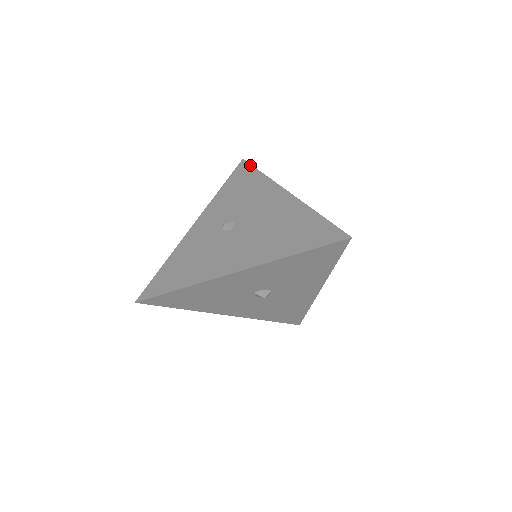
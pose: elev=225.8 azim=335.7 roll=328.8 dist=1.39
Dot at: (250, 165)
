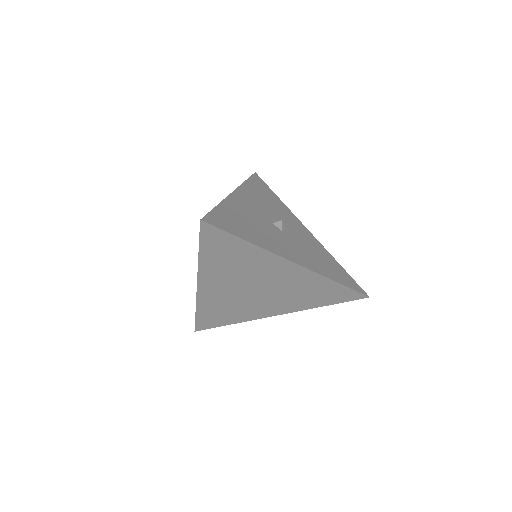
Dot at: occluded
